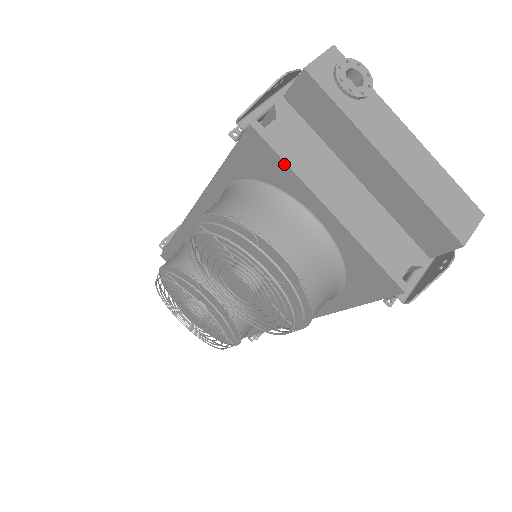
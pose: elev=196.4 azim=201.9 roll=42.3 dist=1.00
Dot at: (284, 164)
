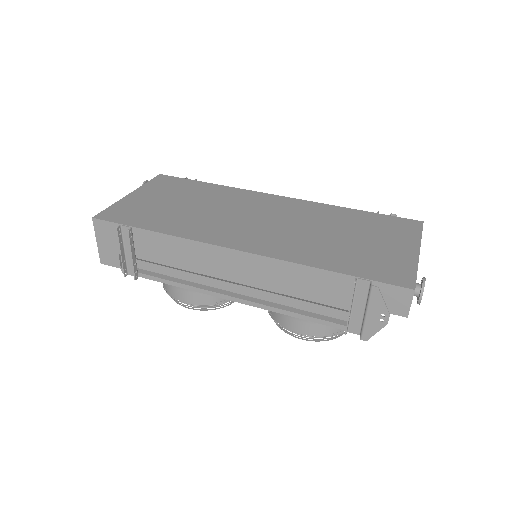
Dot at: occluded
